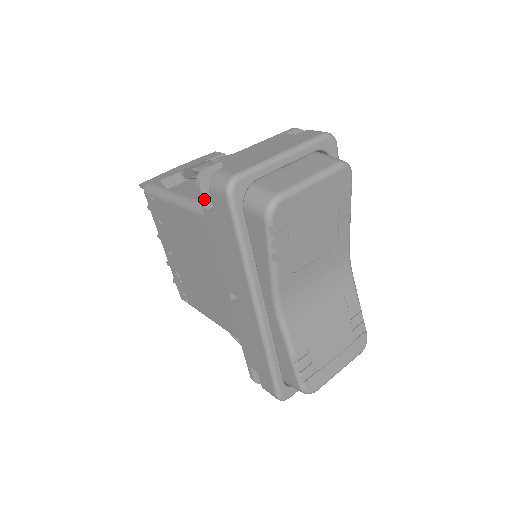
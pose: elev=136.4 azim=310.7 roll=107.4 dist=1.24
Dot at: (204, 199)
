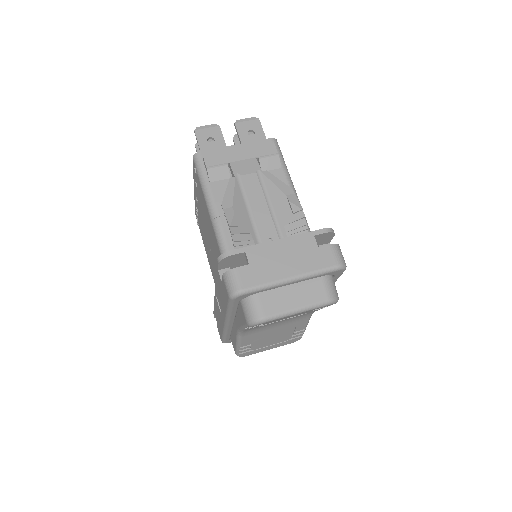
Dot at: (219, 266)
